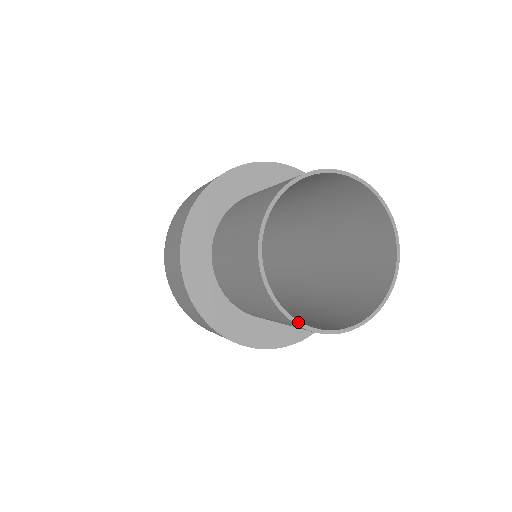
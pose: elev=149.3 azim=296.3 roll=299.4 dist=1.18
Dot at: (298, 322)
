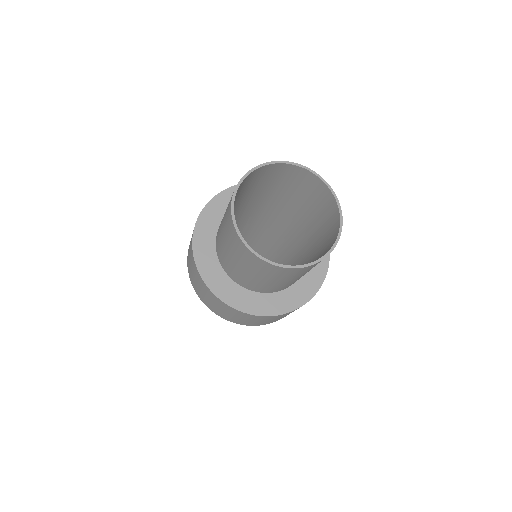
Dot at: (291, 266)
